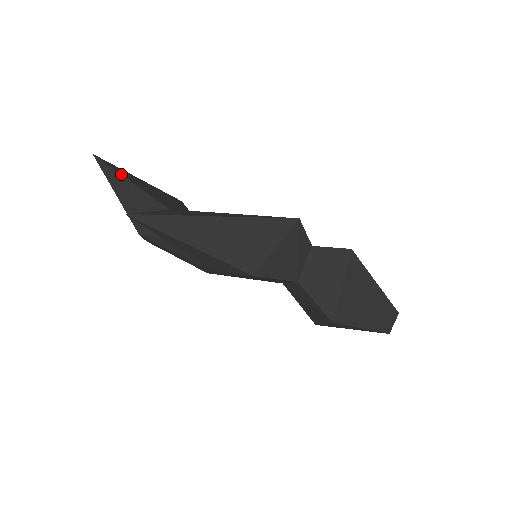
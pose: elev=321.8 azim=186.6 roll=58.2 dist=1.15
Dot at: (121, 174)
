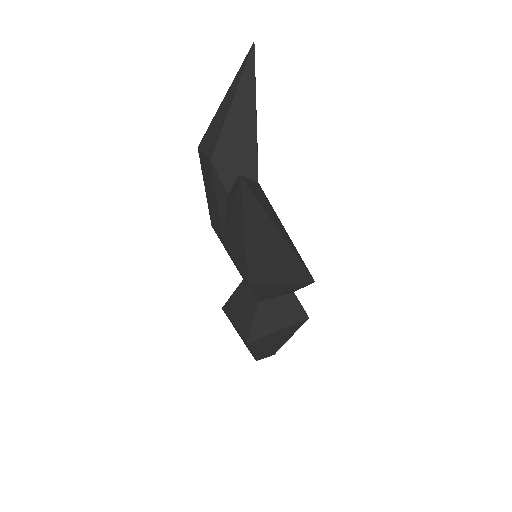
Dot at: occluded
